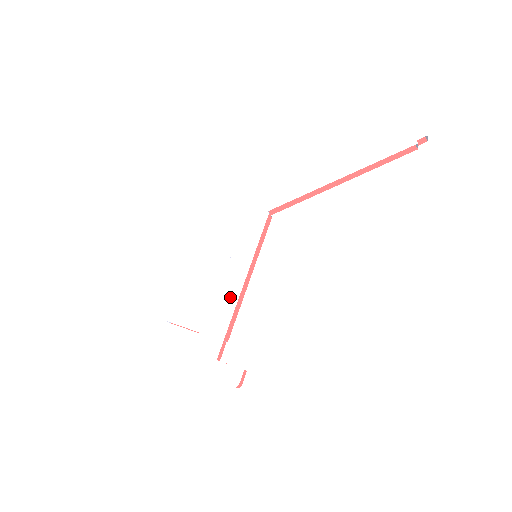
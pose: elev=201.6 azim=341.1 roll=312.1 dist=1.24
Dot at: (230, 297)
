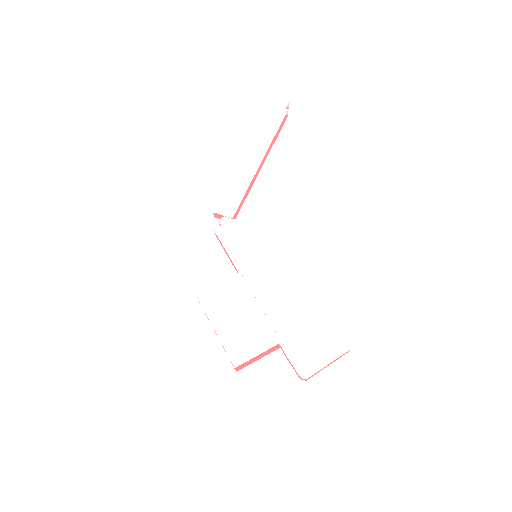
Dot at: (273, 297)
